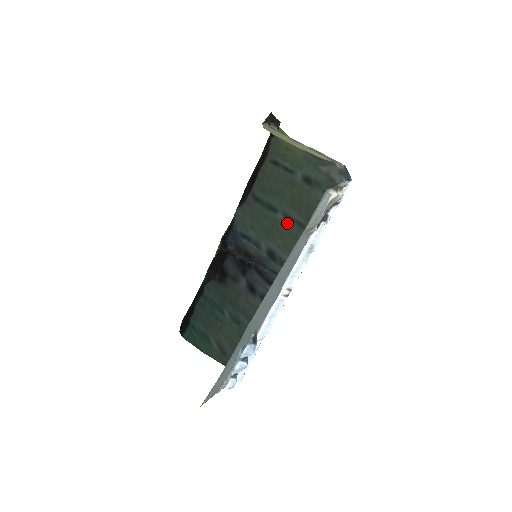
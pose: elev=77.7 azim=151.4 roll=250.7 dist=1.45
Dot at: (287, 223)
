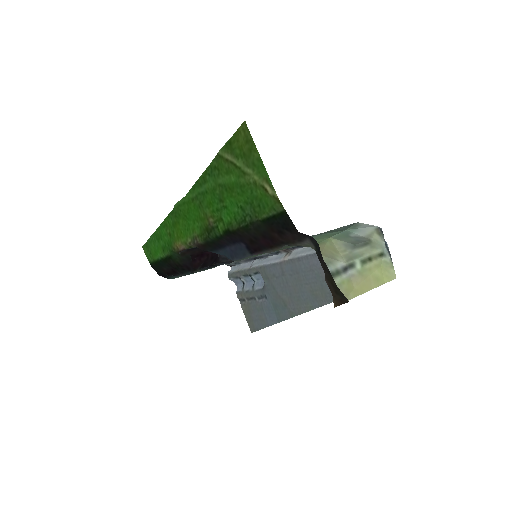
Dot at: occluded
